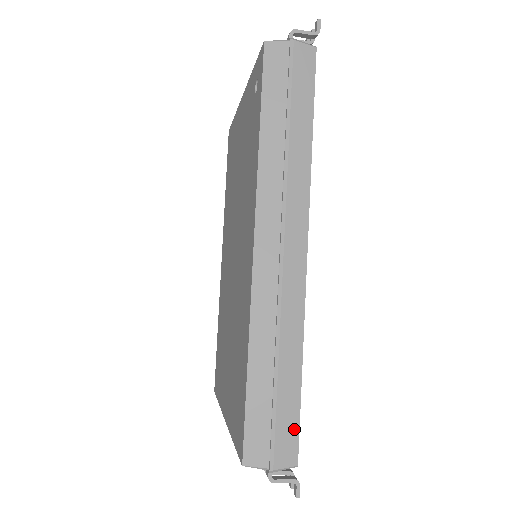
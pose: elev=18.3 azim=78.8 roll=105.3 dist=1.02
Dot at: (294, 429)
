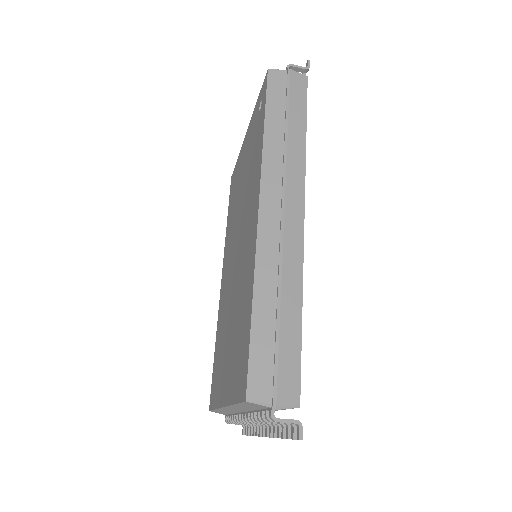
Dot at: (296, 369)
